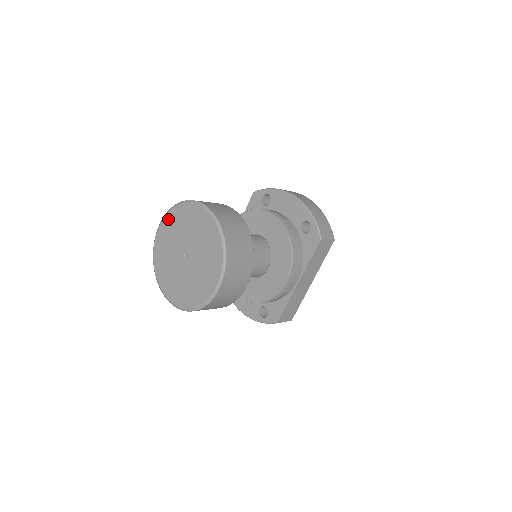
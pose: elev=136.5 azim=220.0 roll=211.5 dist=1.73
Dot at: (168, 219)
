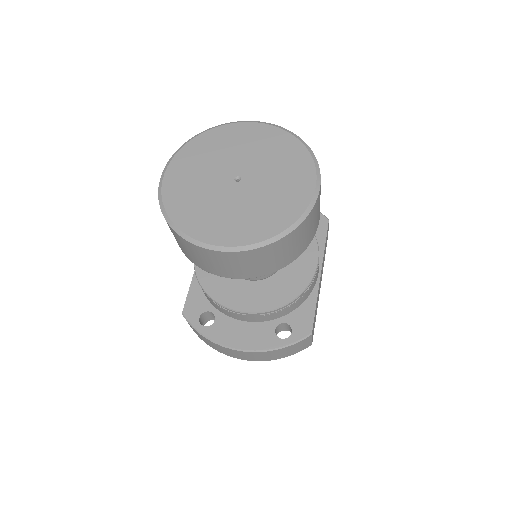
Dot at: (185, 154)
